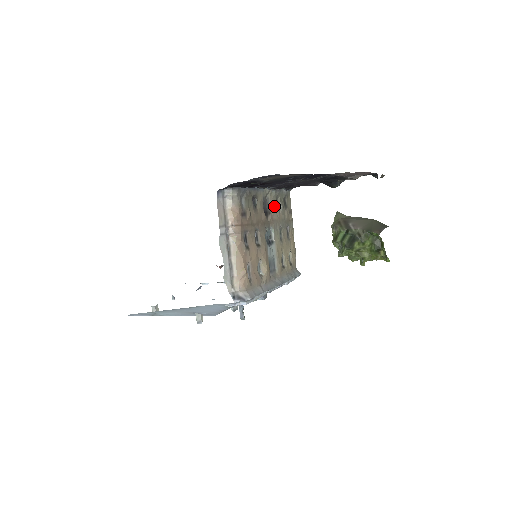
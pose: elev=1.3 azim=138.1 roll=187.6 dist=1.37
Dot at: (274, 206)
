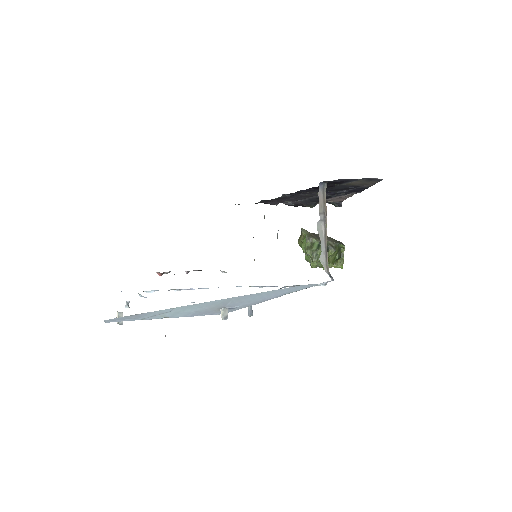
Dot at: occluded
